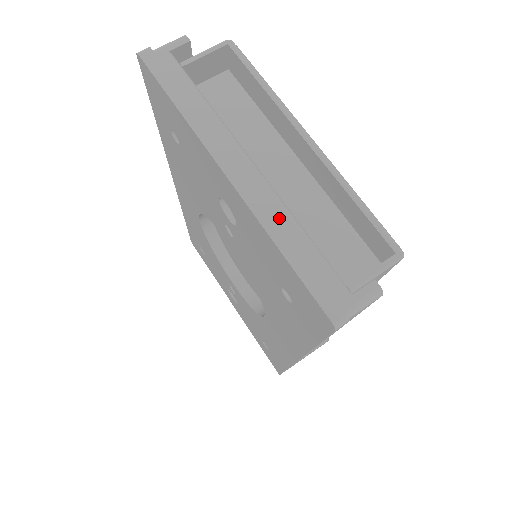
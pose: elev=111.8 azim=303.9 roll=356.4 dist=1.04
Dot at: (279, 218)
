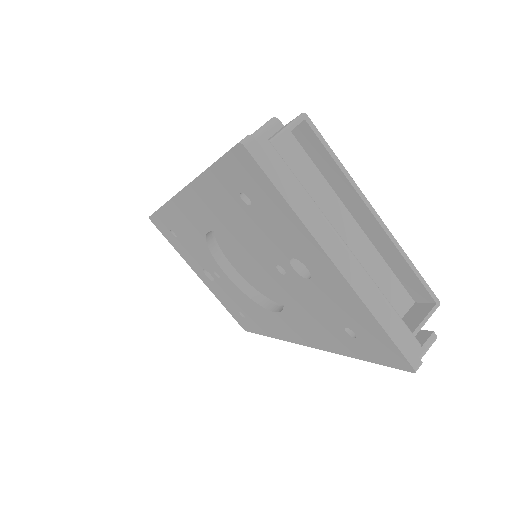
Dot at: (374, 296)
